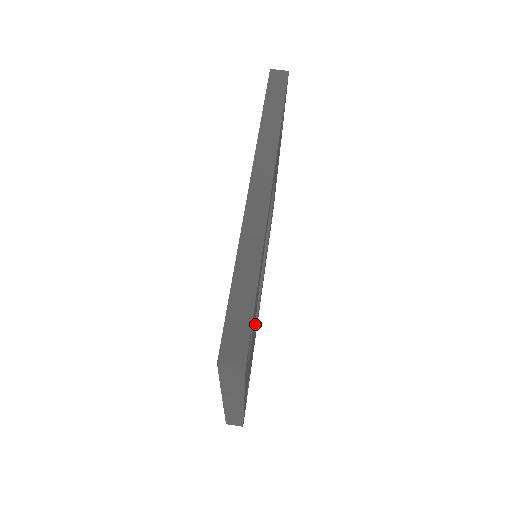
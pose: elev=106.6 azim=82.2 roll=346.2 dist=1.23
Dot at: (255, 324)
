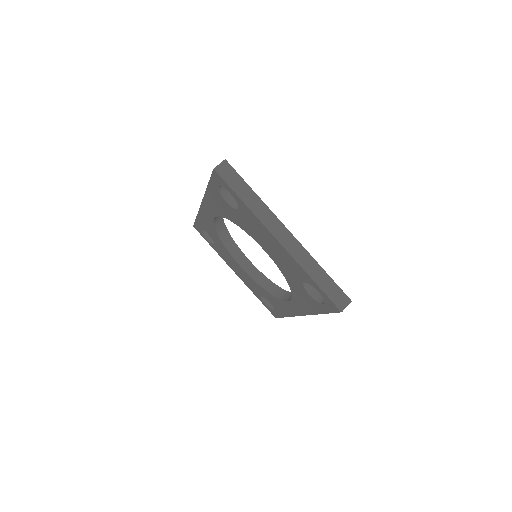
Dot at: occluded
